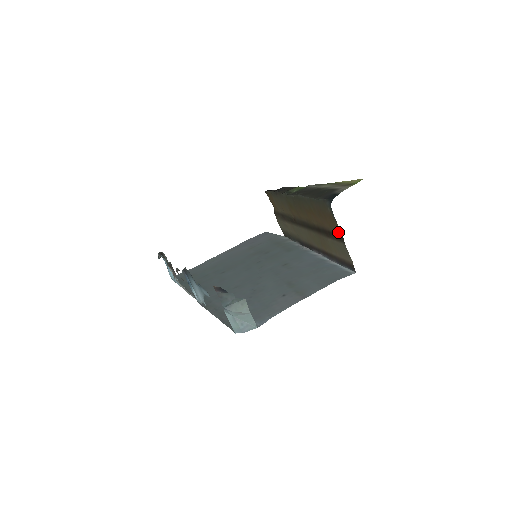
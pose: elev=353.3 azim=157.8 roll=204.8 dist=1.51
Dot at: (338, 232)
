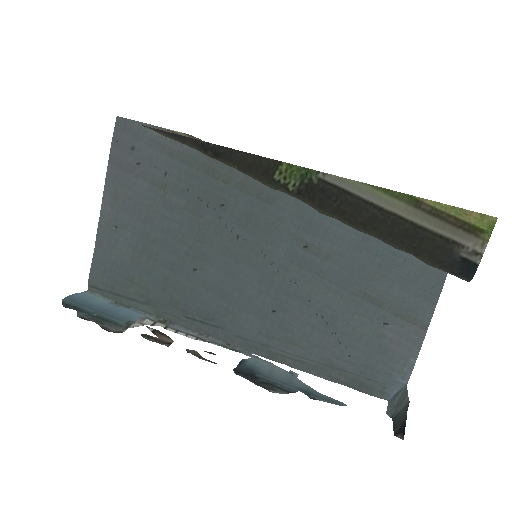
Dot at: occluded
